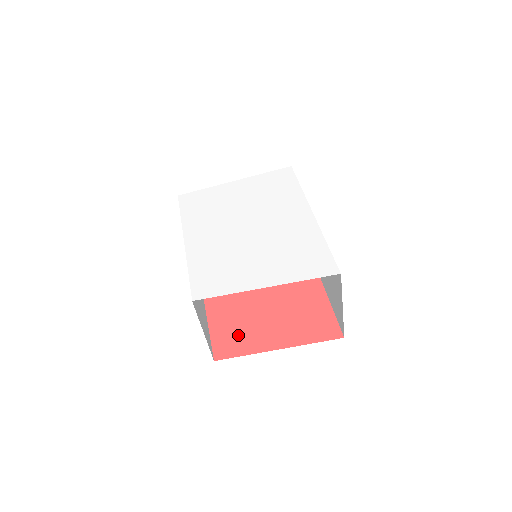
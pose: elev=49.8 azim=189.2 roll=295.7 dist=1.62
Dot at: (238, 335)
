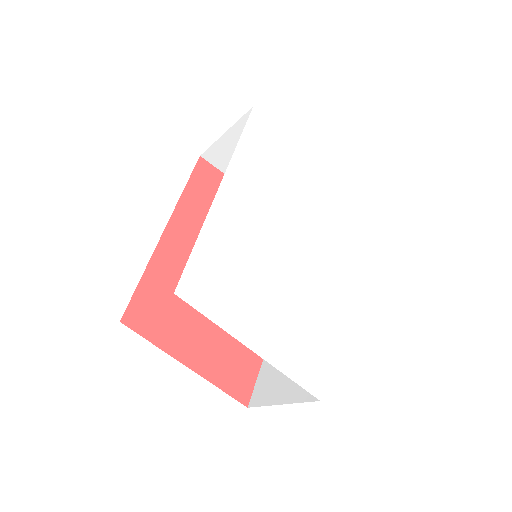
Dot at: (165, 312)
